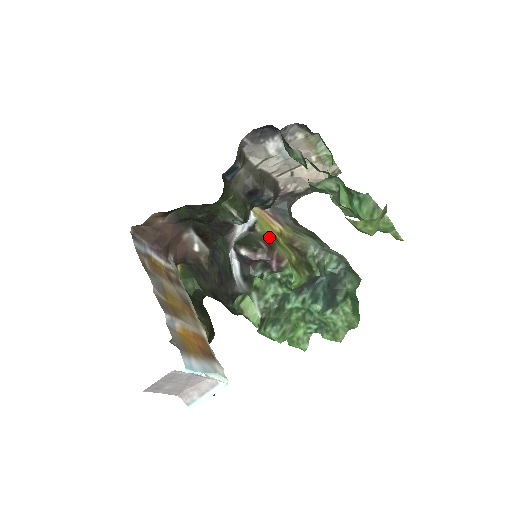
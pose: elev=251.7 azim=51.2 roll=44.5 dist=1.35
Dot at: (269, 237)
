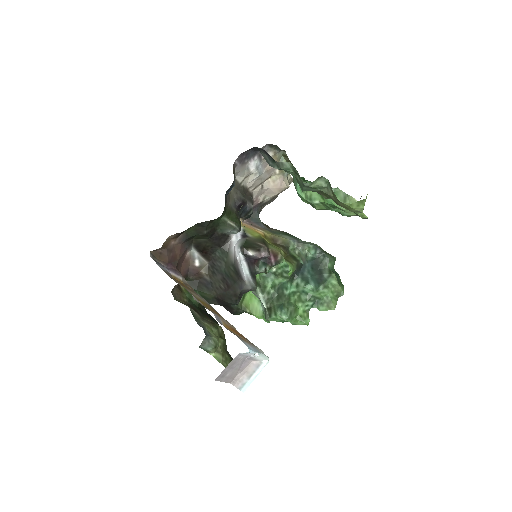
Dot at: (261, 239)
